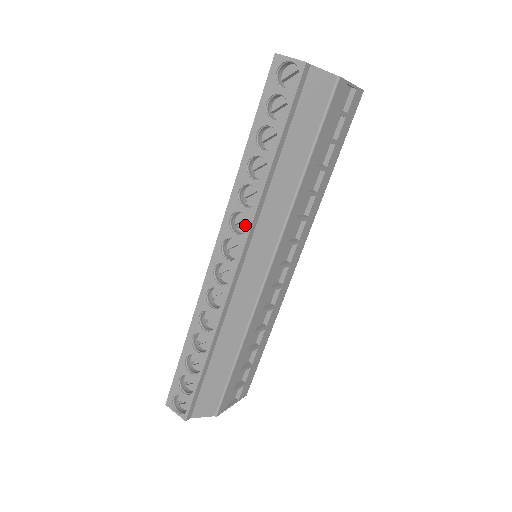
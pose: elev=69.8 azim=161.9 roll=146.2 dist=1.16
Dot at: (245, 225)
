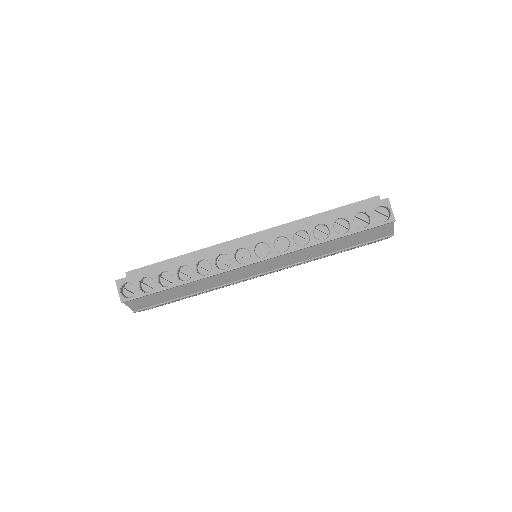
Dot at: (282, 247)
